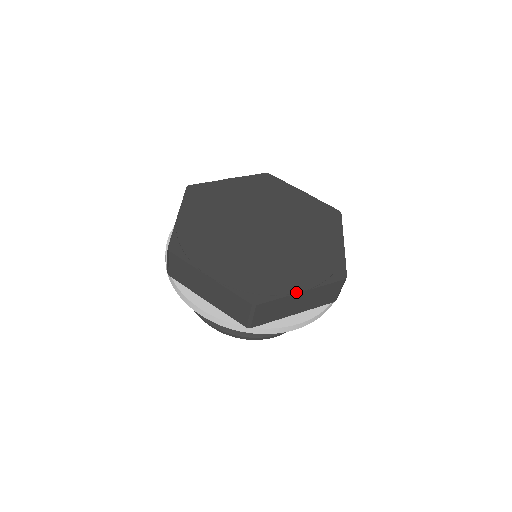
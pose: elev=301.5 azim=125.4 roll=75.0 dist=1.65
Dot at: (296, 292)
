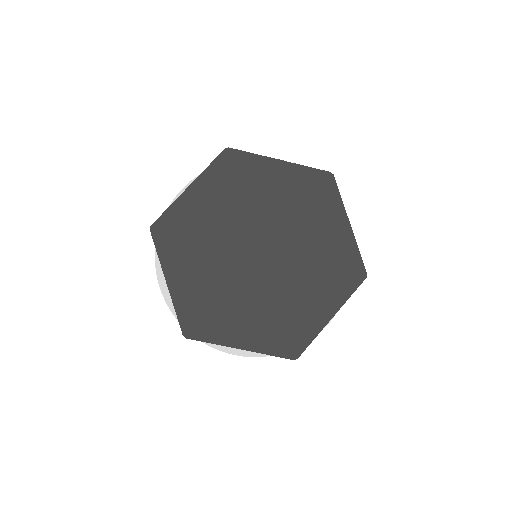
Dot at: (327, 323)
